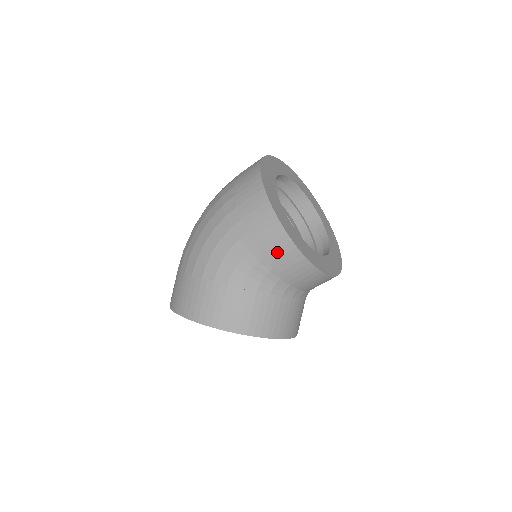
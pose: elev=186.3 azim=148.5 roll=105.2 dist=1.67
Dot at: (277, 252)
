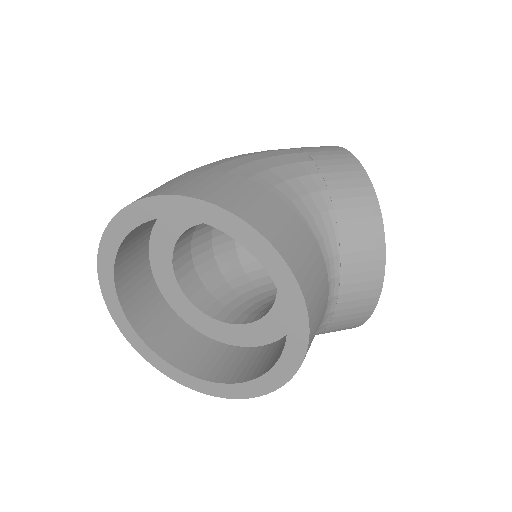
Dot at: (349, 190)
